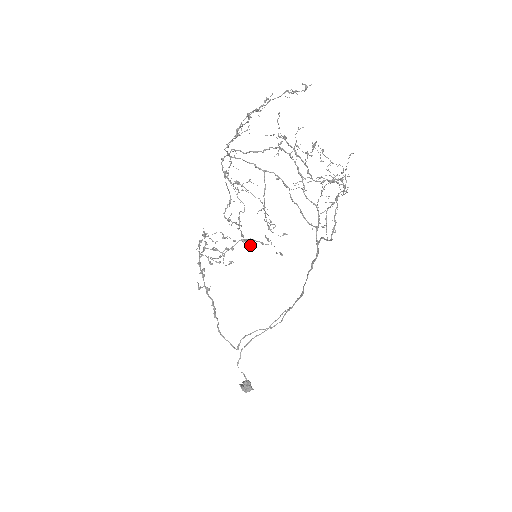
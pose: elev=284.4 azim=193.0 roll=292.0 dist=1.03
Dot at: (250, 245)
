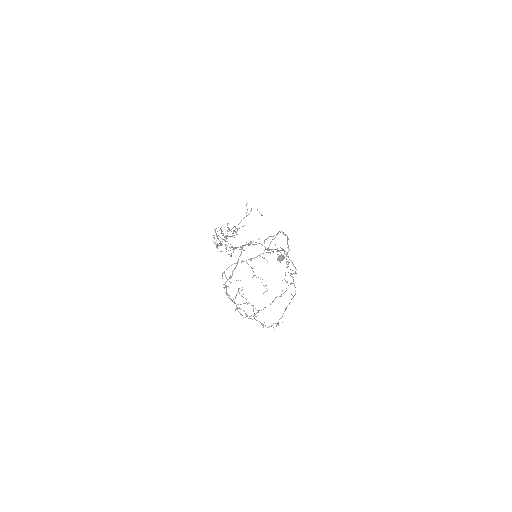
Dot at: occluded
